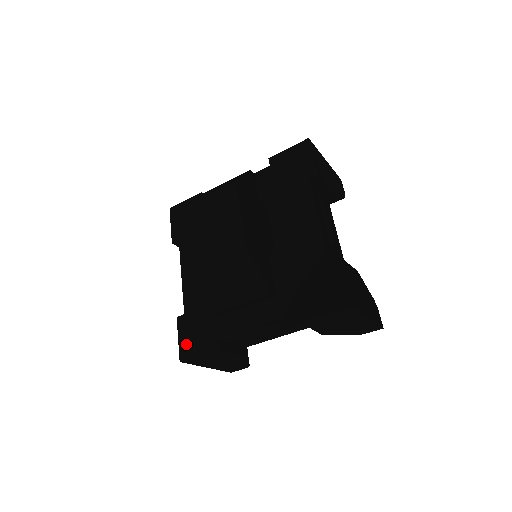
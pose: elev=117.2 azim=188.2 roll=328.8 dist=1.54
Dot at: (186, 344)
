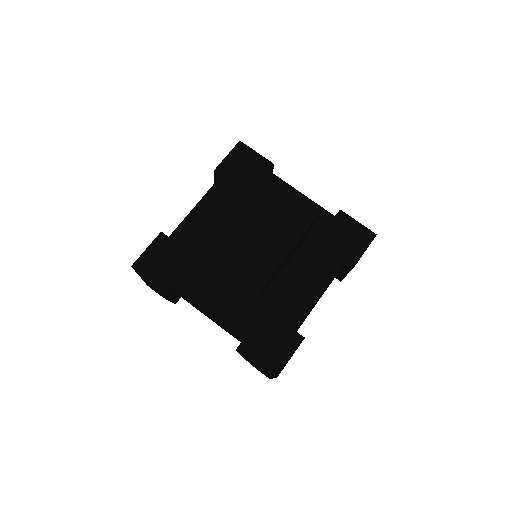
Dot at: (149, 260)
